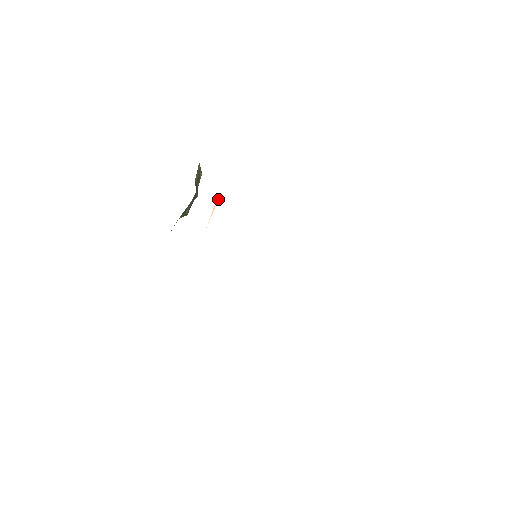
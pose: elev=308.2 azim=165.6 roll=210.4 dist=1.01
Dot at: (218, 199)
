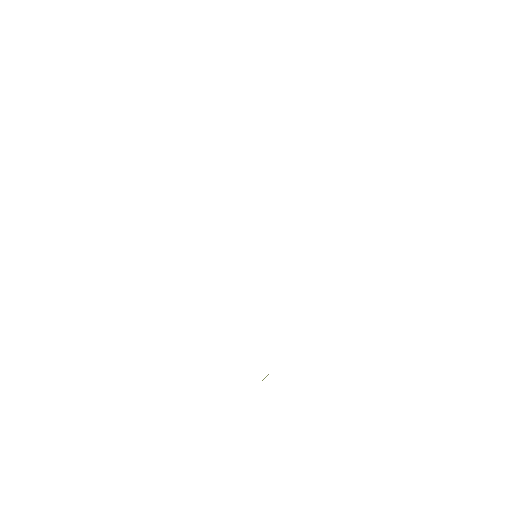
Dot at: occluded
